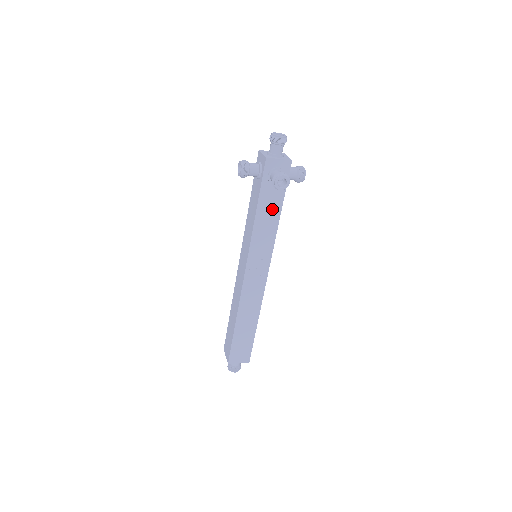
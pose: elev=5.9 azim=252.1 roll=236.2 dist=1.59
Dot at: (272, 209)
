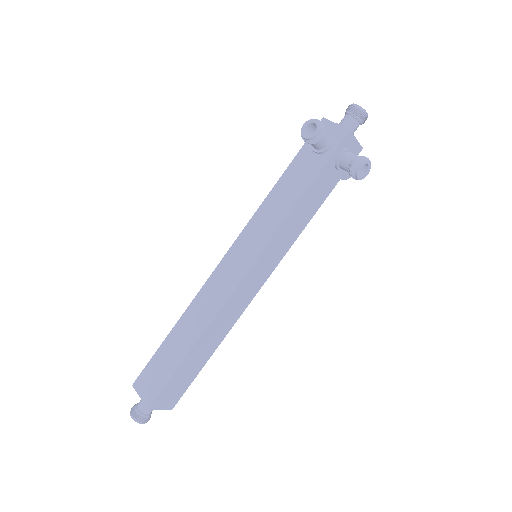
Dot at: (316, 199)
